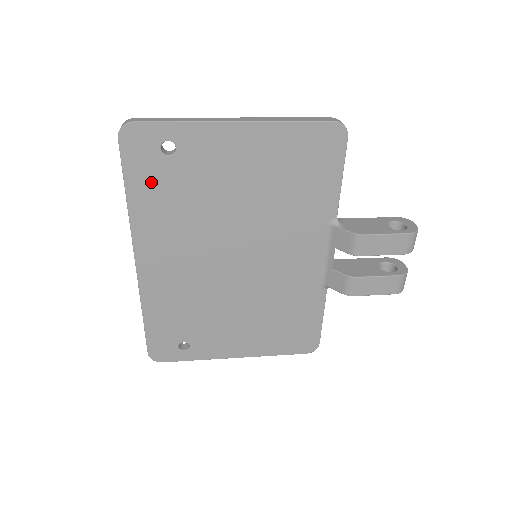
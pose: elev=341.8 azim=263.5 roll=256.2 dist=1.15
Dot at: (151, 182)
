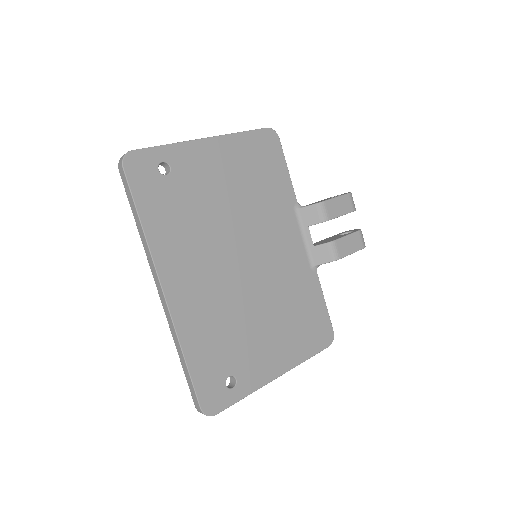
Dot at: (158, 202)
